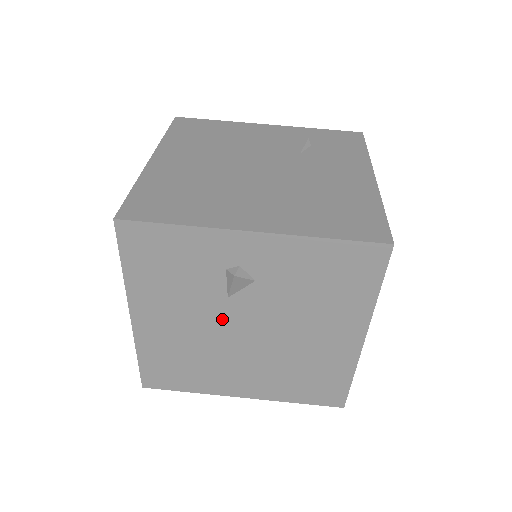
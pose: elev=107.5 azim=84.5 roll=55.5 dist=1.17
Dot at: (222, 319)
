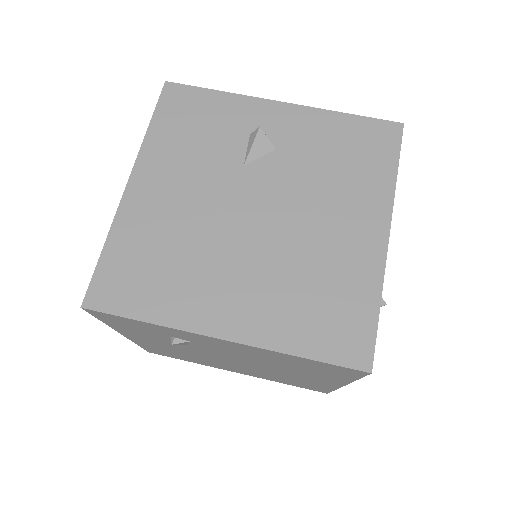
Dot at: (230, 193)
